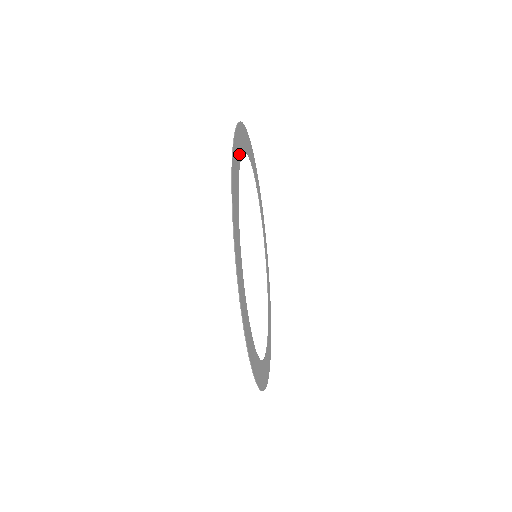
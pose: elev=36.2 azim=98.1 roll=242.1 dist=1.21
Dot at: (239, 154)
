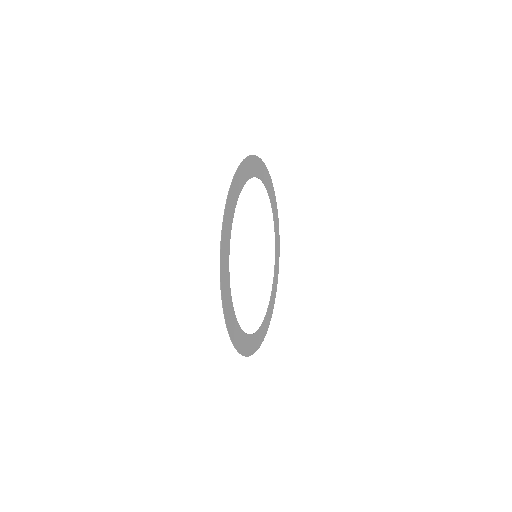
Dot at: (227, 264)
